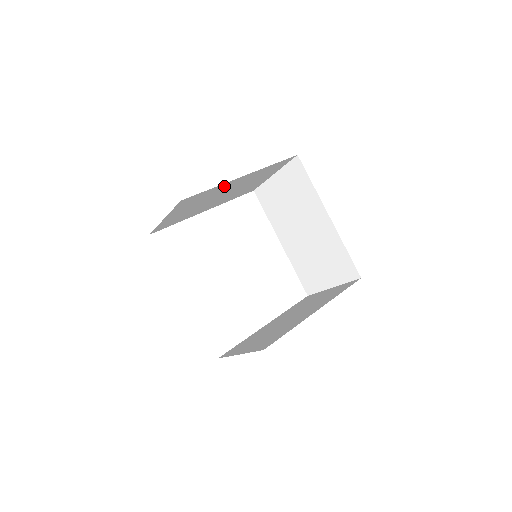
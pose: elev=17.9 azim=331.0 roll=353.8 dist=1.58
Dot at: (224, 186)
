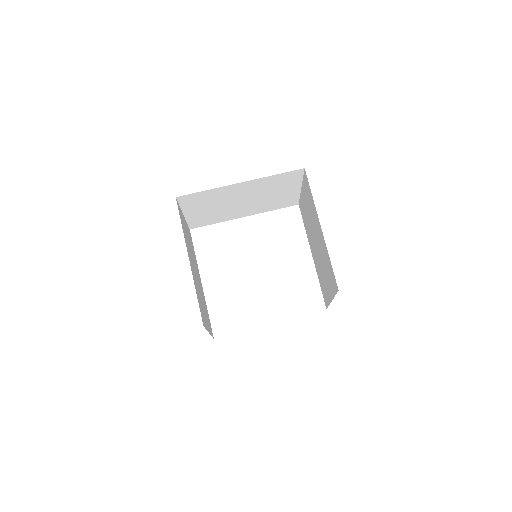
Dot at: (225, 191)
